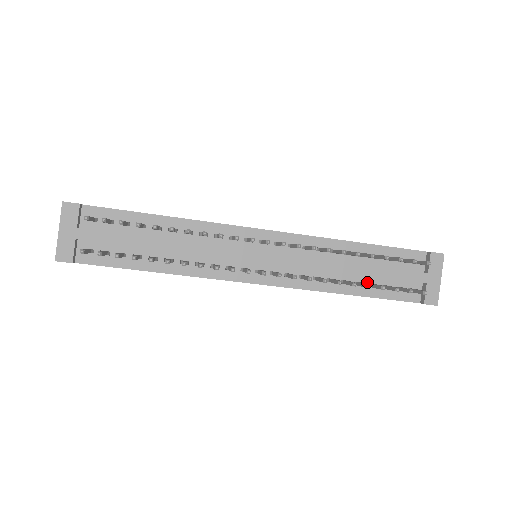
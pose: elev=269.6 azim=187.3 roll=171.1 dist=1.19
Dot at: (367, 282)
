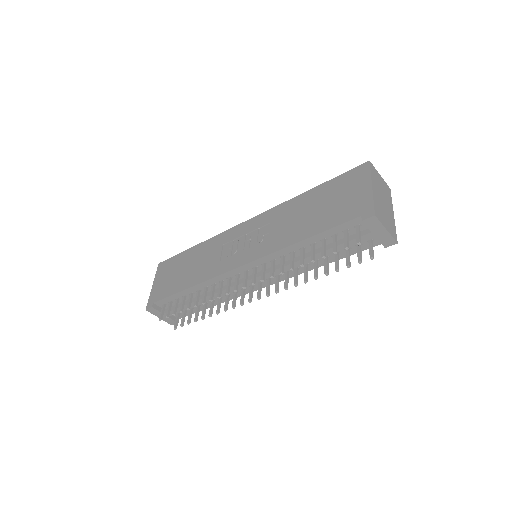
Dot at: (331, 254)
